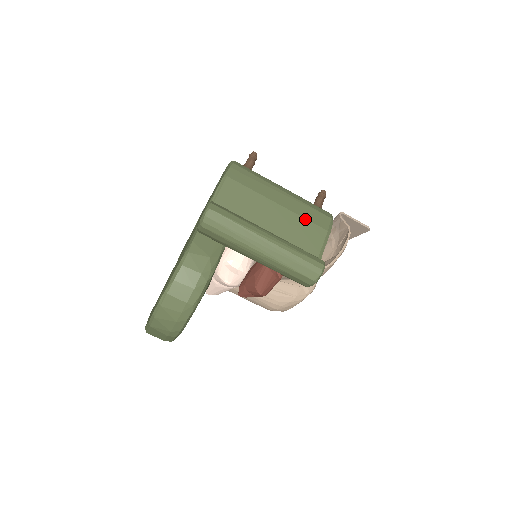
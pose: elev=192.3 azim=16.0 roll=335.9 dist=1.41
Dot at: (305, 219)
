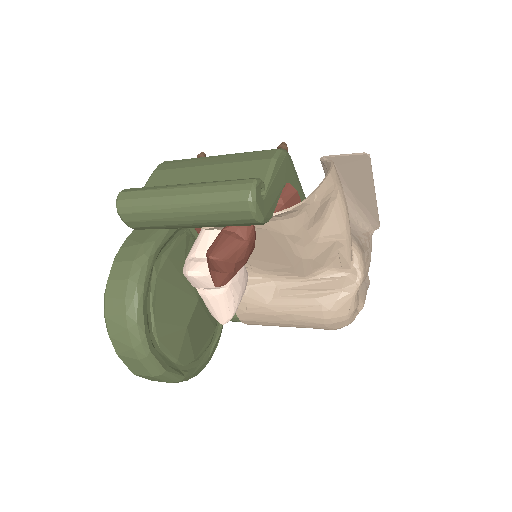
Dot at: (241, 162)
